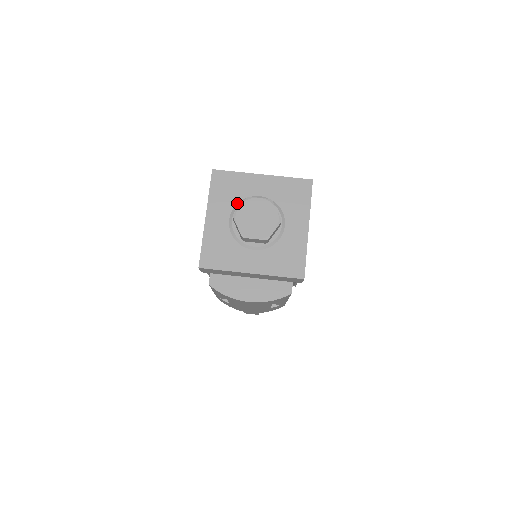
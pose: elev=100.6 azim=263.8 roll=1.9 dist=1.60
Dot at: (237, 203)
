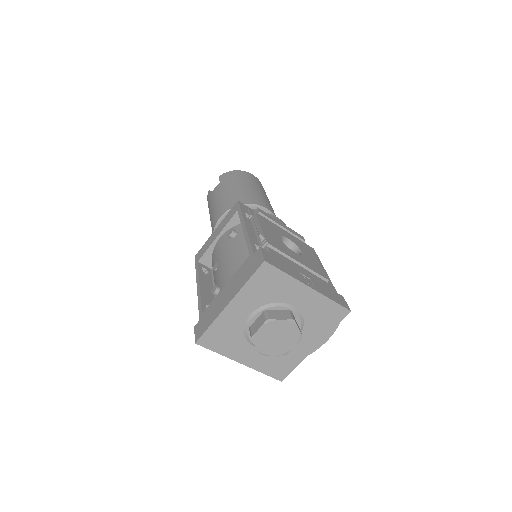
Dot at: (244, 336)
